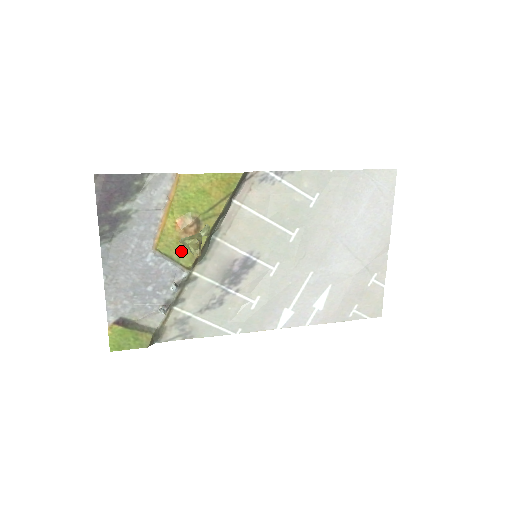
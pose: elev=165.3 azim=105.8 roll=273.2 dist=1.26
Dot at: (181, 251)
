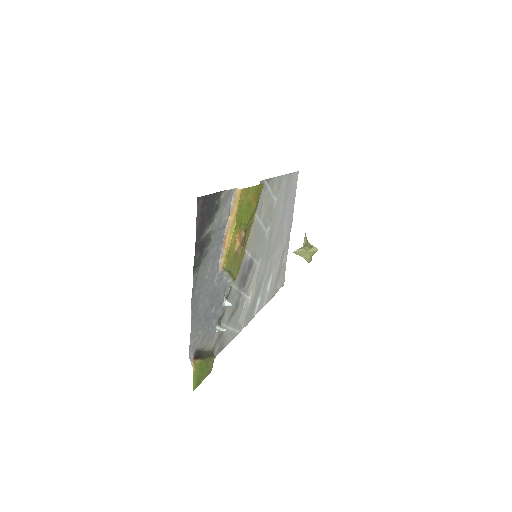
Dot at: (235, 264)
